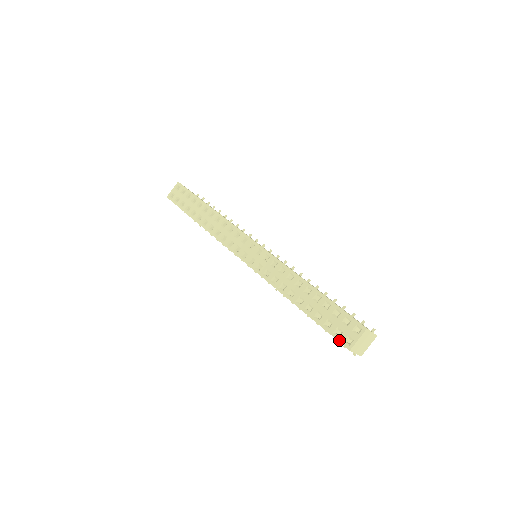
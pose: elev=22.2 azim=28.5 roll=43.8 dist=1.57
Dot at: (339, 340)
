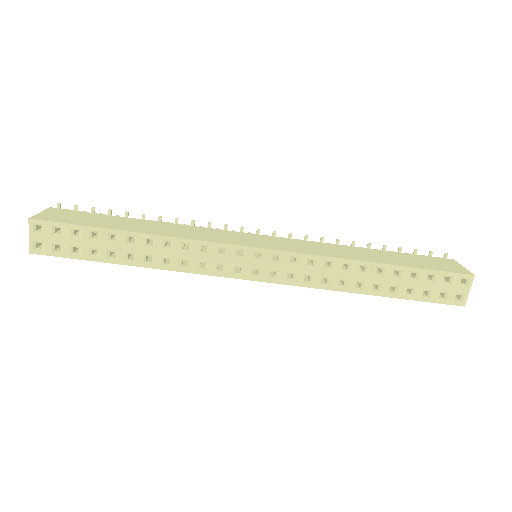
Dot at: (448, 303)
